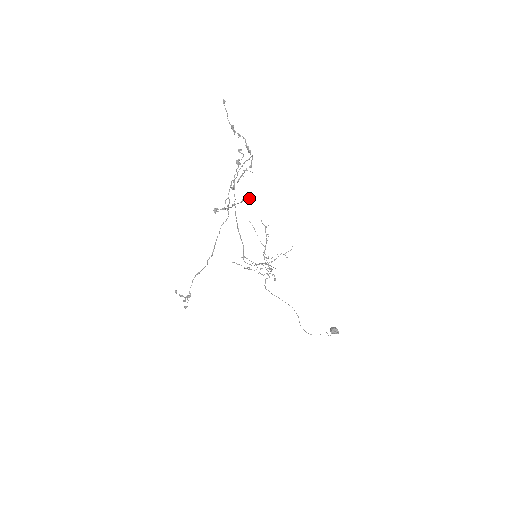
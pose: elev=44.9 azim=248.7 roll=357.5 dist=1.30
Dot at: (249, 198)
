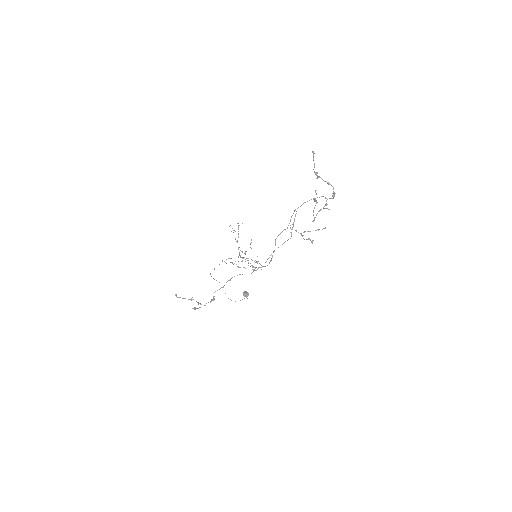
Dot at: occluded
